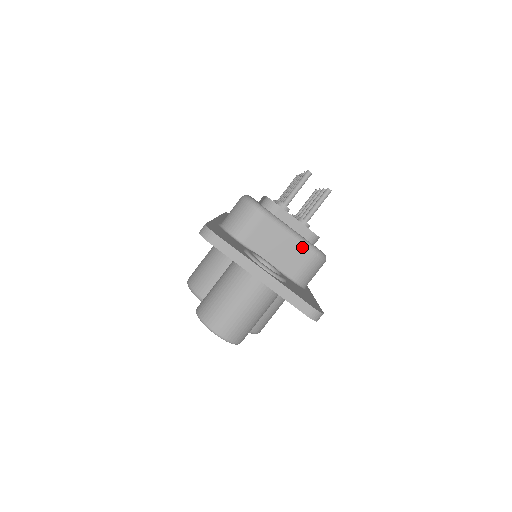
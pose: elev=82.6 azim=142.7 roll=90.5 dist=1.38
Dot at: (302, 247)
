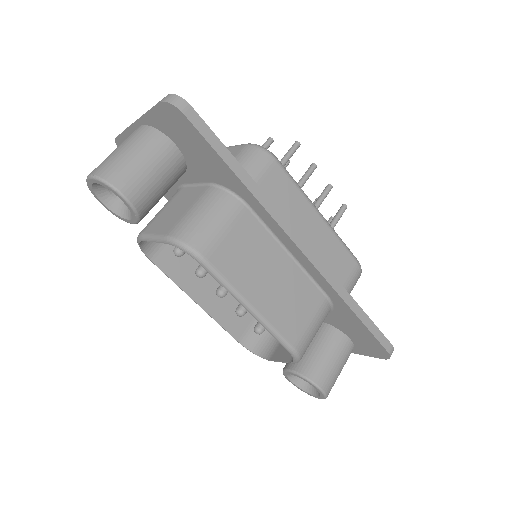
Dot at: (234, 148)
